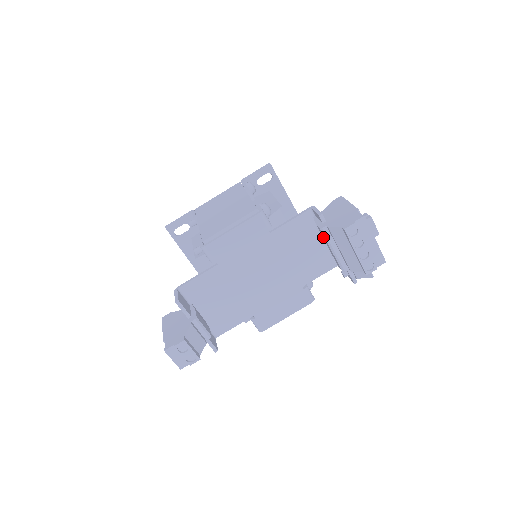
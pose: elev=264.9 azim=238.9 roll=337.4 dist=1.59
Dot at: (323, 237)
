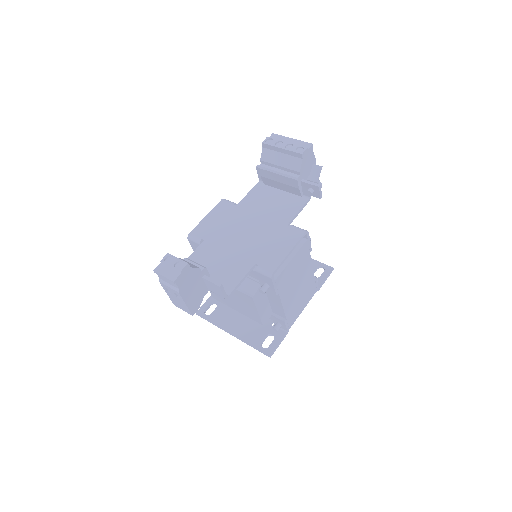
Dot at: (269, 177)
